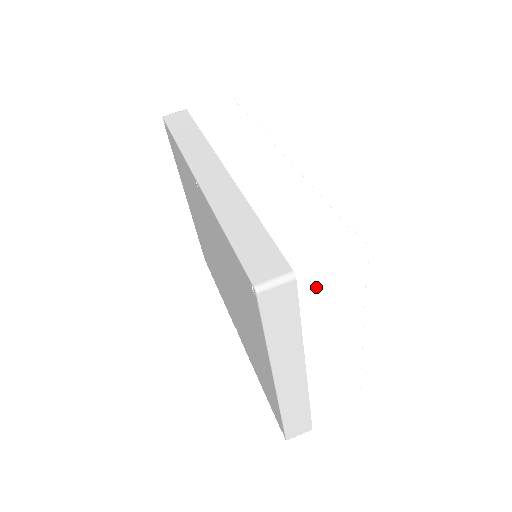
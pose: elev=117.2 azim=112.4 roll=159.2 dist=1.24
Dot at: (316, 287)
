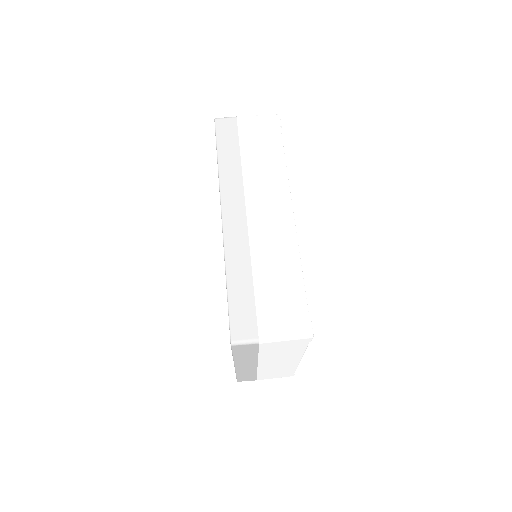
Dot at: (272, 346)
